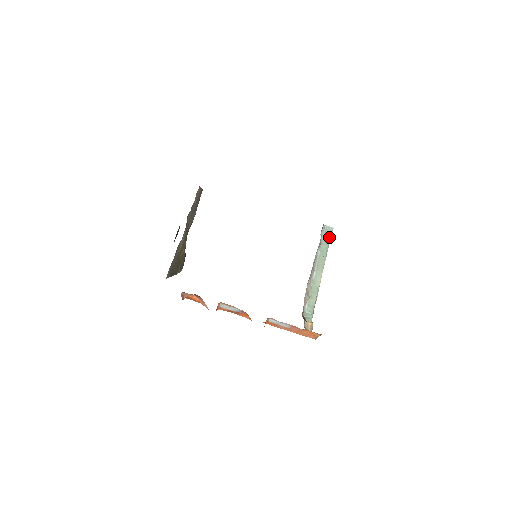
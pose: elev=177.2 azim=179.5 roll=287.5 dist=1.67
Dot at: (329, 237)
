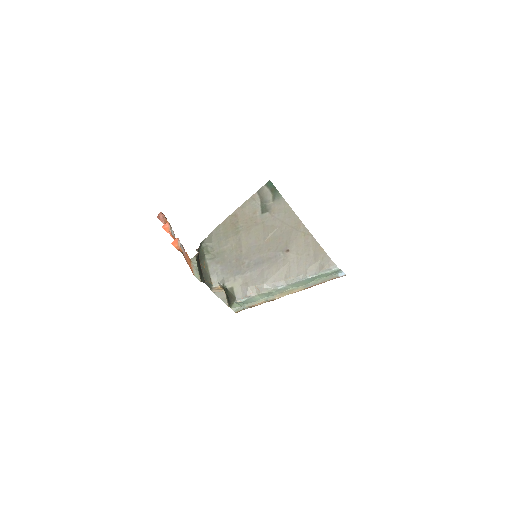
Dot at: (330, 275)
